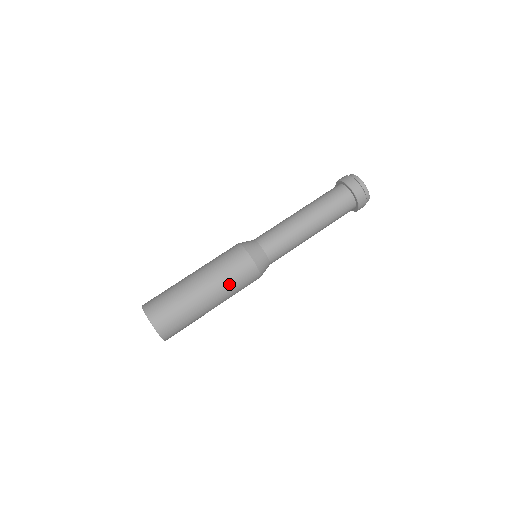
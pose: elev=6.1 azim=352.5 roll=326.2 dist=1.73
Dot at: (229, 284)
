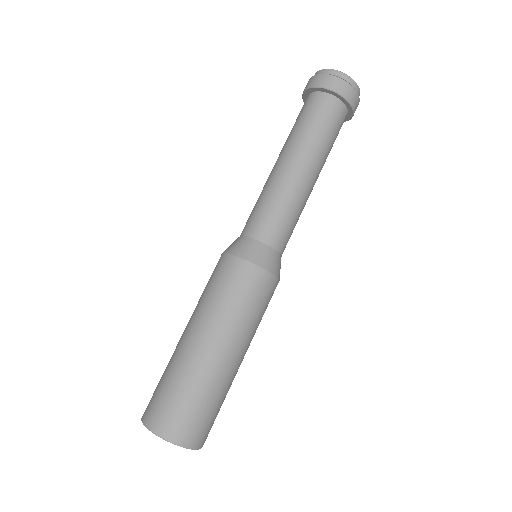
Dot at: (213, 304)
